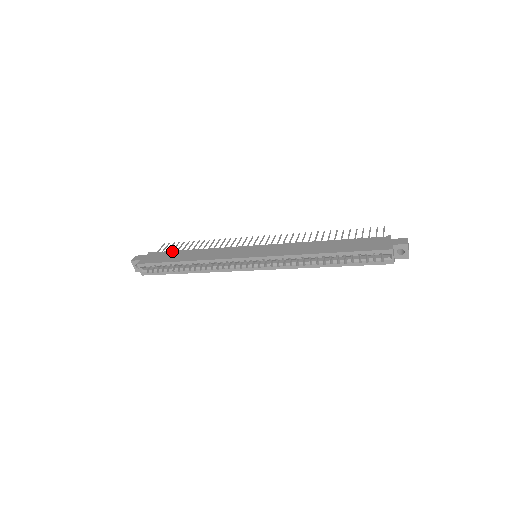
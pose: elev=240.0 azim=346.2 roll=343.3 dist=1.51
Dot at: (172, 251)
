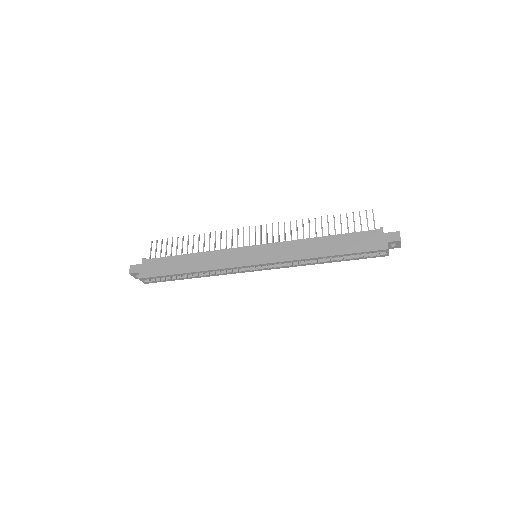
Dot at: (168, 257)
